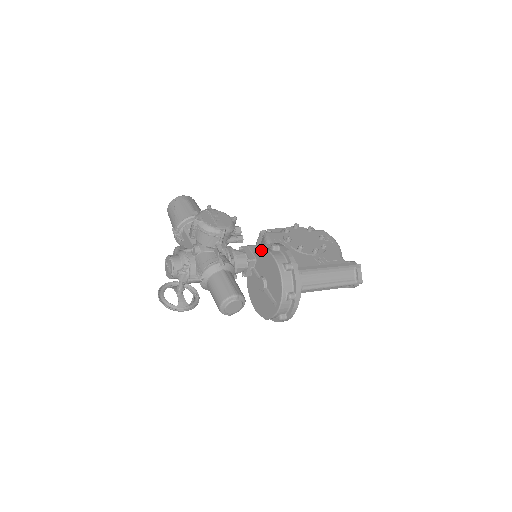
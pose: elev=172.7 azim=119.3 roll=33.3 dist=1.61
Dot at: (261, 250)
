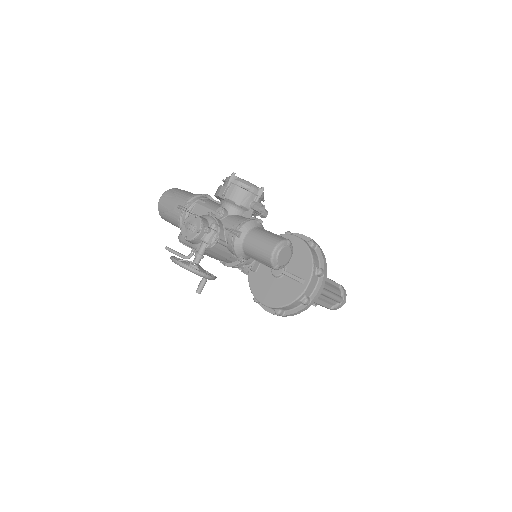
Dot at: occluded
